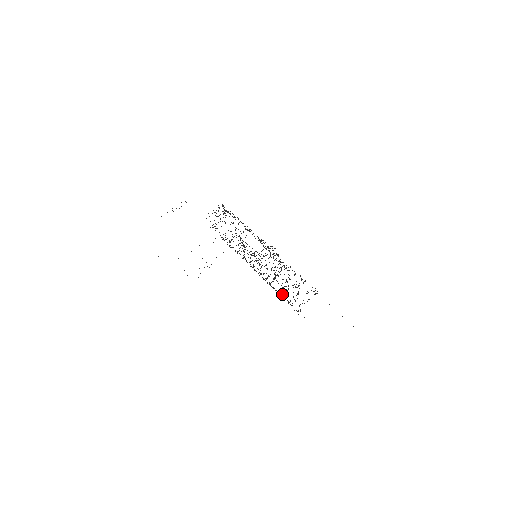
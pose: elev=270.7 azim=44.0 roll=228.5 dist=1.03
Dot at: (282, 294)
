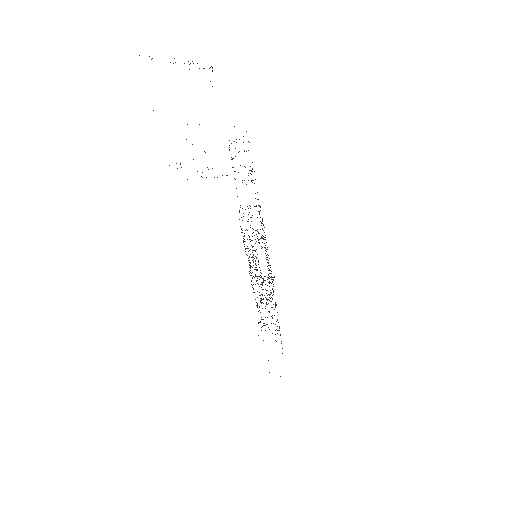
Dot at: occluded
